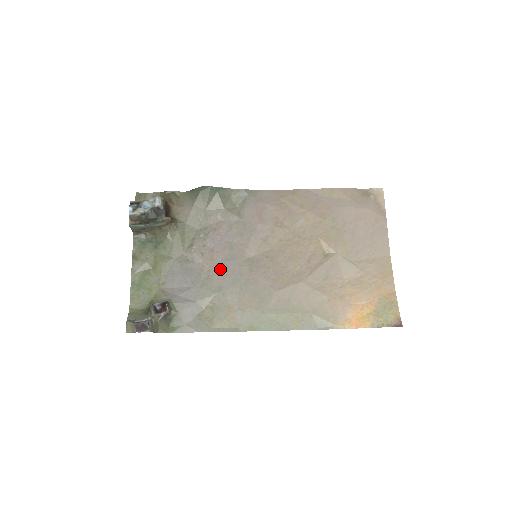
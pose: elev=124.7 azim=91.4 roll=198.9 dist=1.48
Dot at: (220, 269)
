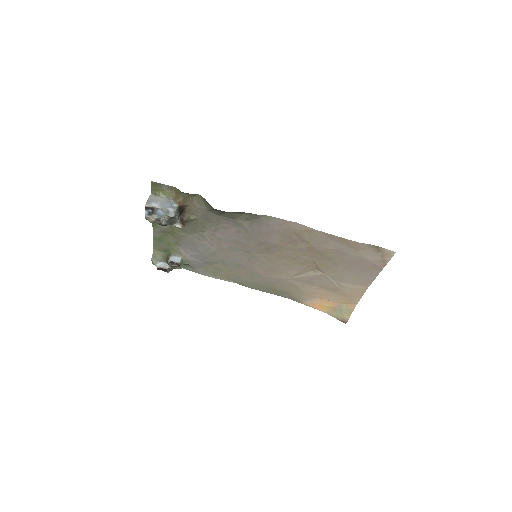
Dot at: (225, 252)
